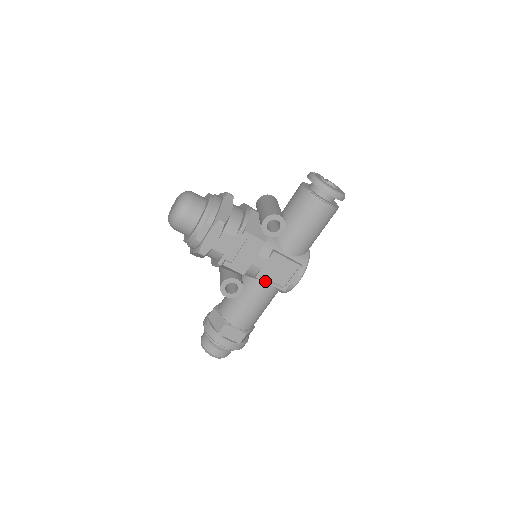
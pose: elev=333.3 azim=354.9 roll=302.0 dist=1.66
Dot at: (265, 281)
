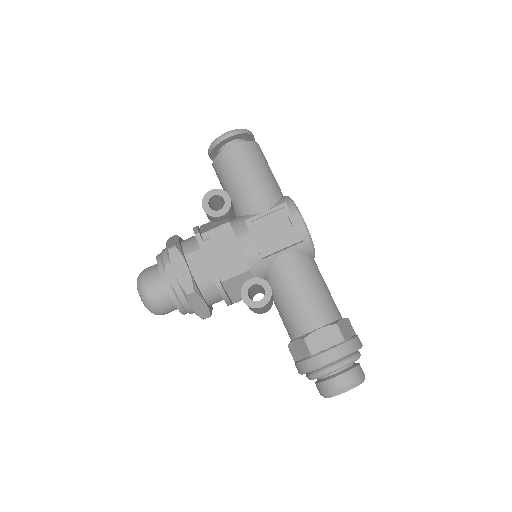
Dot at: (274, 252)
